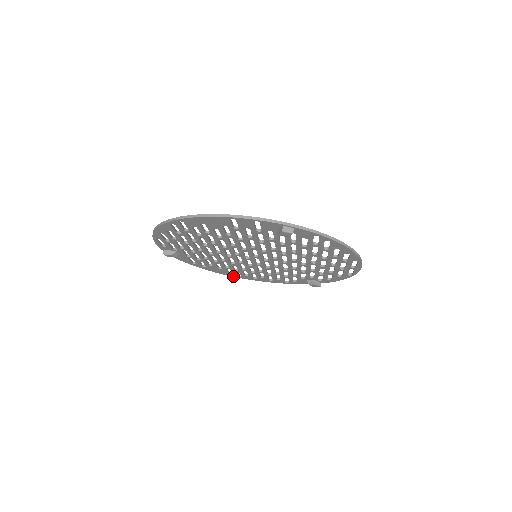
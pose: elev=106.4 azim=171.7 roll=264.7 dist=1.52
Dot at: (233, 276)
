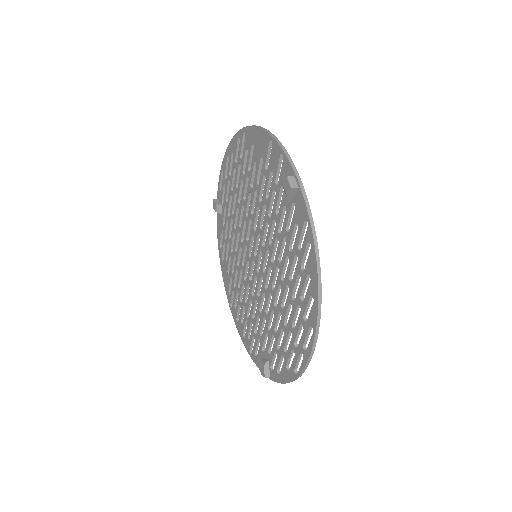
Dot at: (229, 300)
